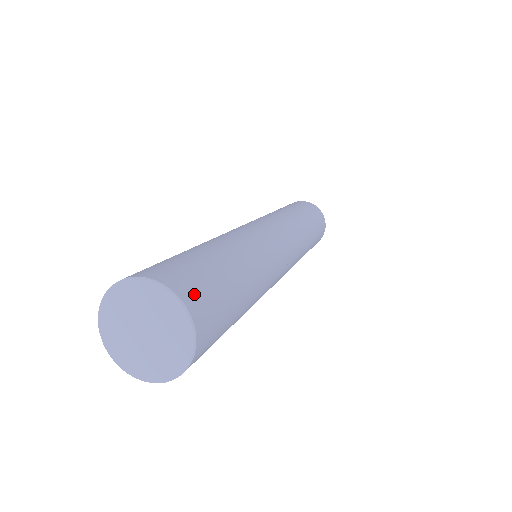
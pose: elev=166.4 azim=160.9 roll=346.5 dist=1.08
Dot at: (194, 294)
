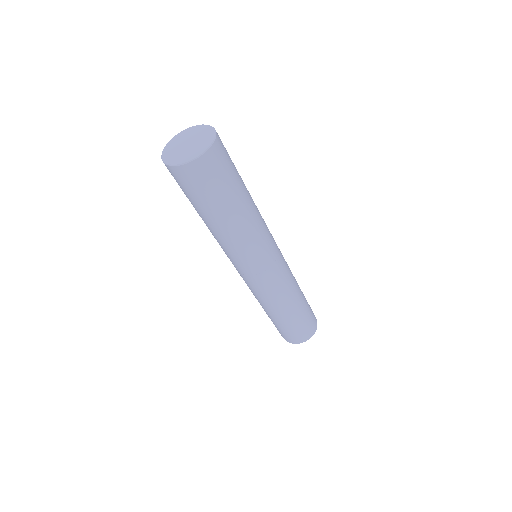
Dot at: occluded
